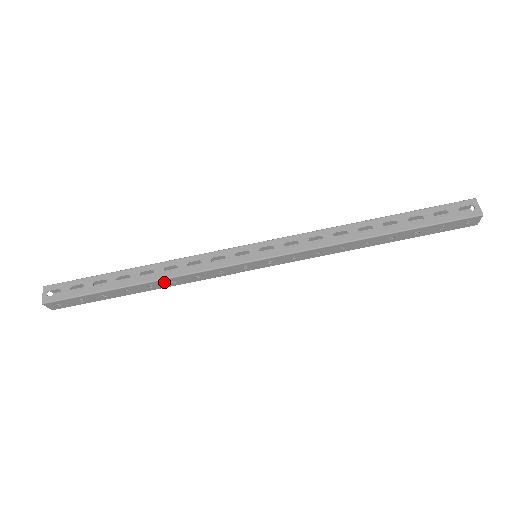
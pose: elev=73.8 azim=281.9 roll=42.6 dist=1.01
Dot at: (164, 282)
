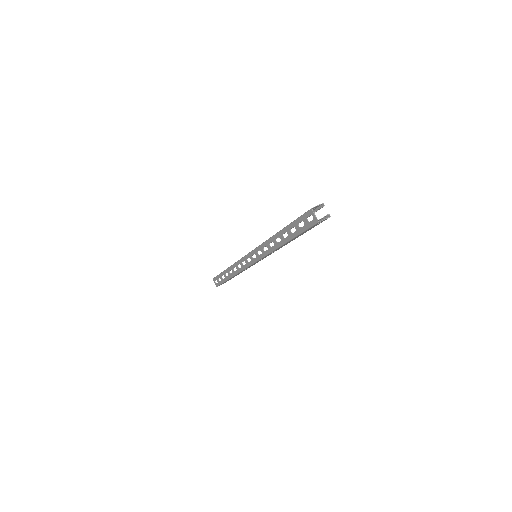
Dot at: (239, 273)
